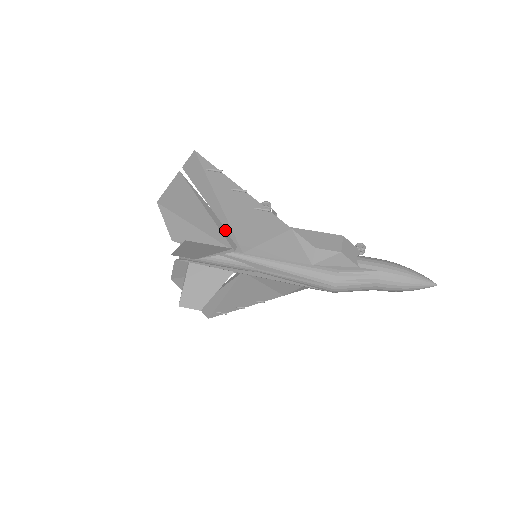
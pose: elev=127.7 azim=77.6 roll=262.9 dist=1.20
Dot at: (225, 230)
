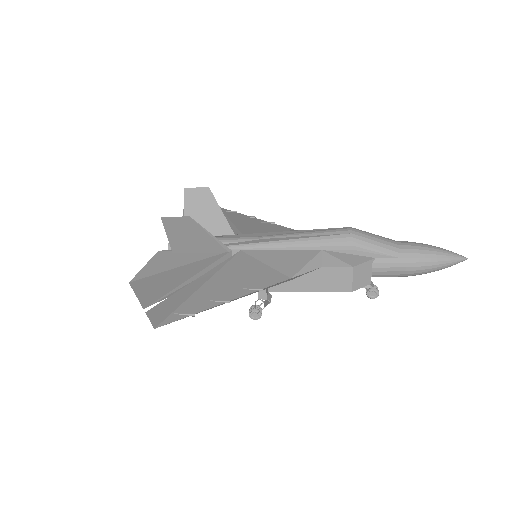
Dot at: occluded
